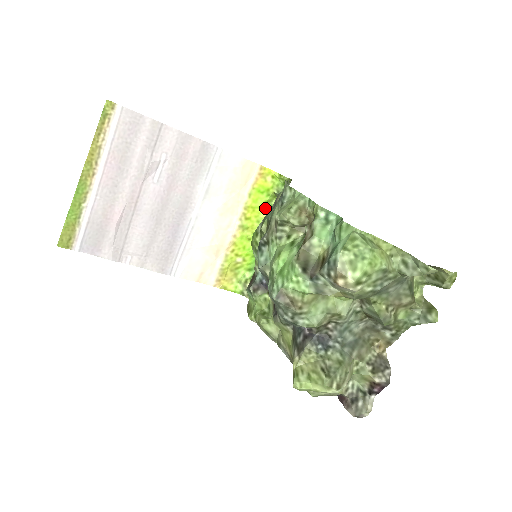
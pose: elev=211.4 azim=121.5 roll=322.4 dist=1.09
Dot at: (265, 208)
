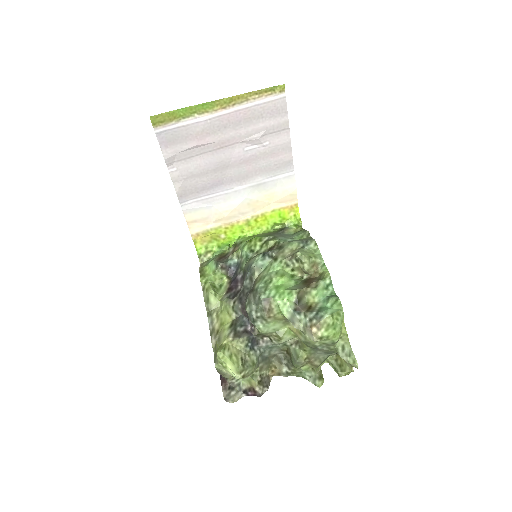
Dot at: (270, 225)
